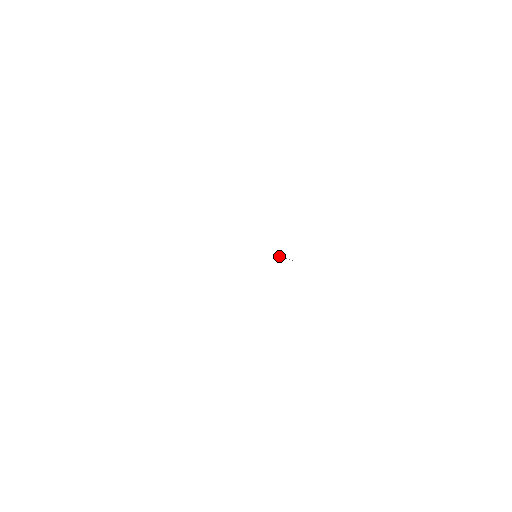
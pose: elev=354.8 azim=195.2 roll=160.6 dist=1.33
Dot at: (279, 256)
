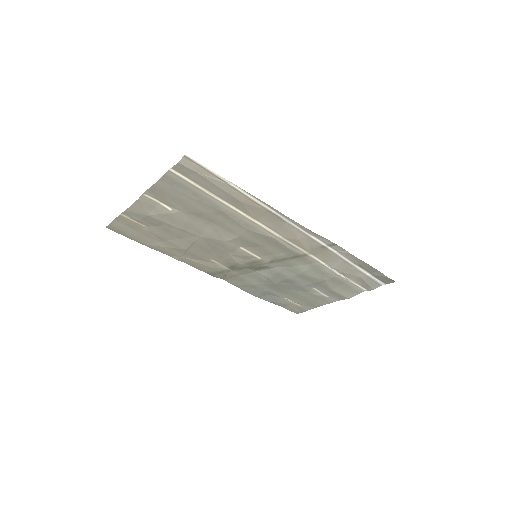
Dot at: (300, 273)
